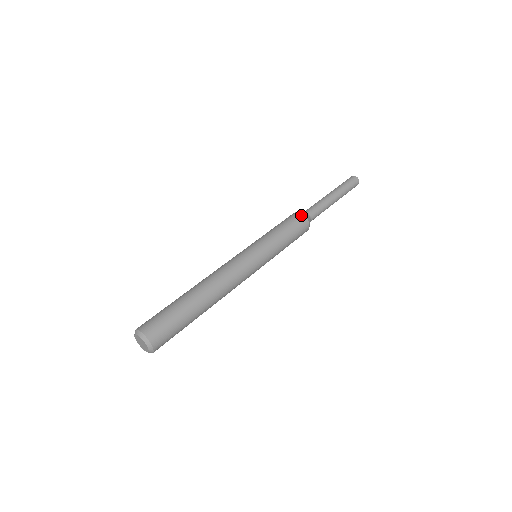
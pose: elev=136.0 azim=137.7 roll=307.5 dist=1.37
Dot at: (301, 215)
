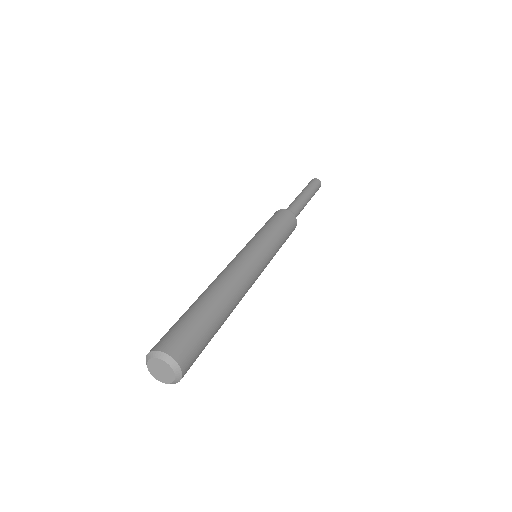
Dot at: (277, 211)
